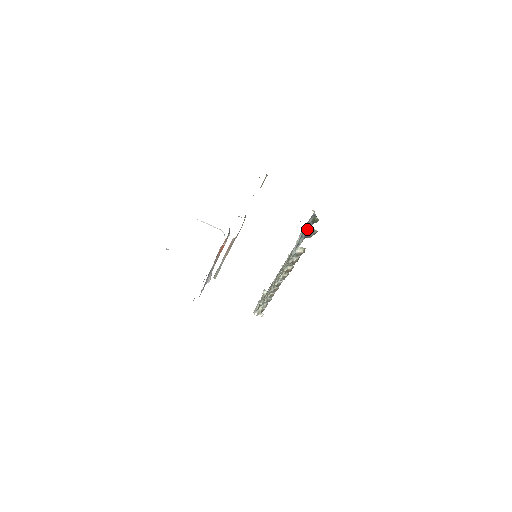
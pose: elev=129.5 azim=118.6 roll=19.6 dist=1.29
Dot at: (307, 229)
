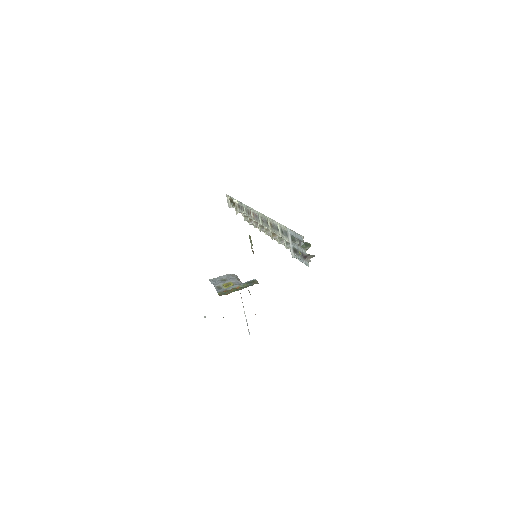
Dot at: (304, 253)
